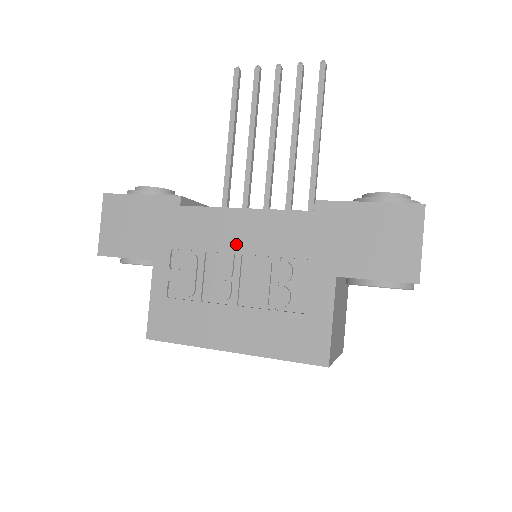
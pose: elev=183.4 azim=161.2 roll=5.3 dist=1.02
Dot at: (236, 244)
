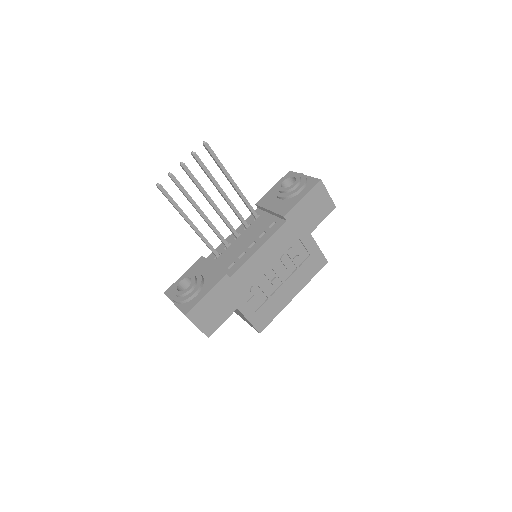
Dot at: (267, 264)
